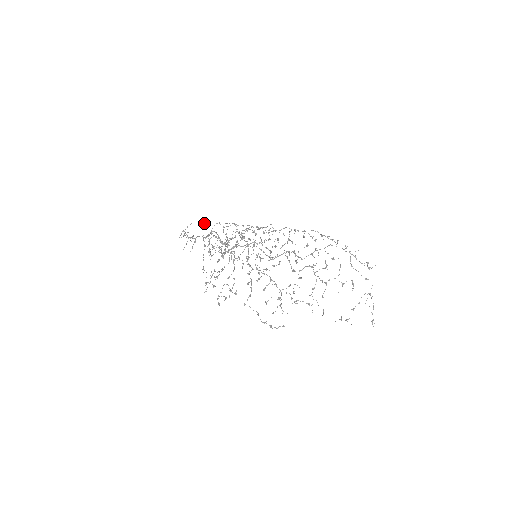
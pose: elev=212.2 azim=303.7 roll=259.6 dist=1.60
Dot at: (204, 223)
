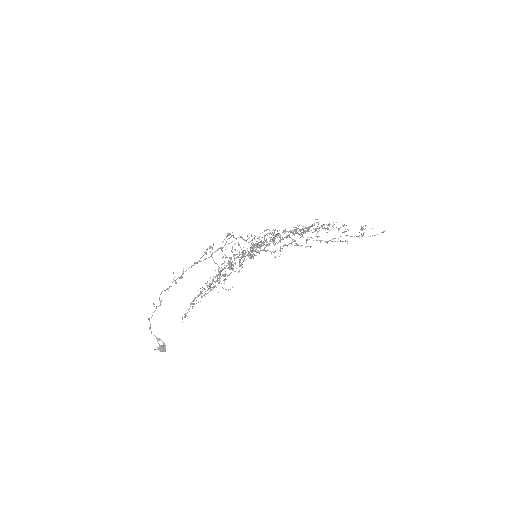
Dot at: (164, 346)
